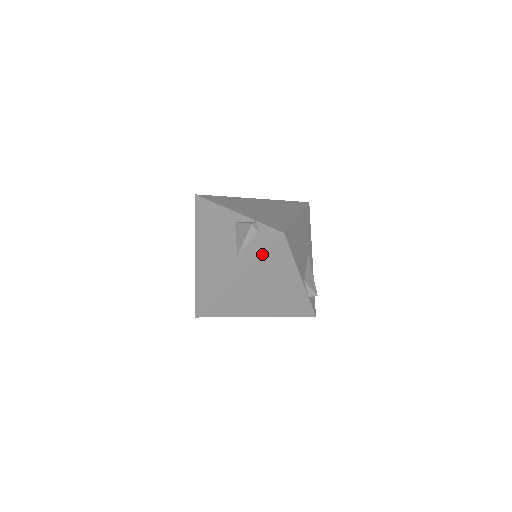
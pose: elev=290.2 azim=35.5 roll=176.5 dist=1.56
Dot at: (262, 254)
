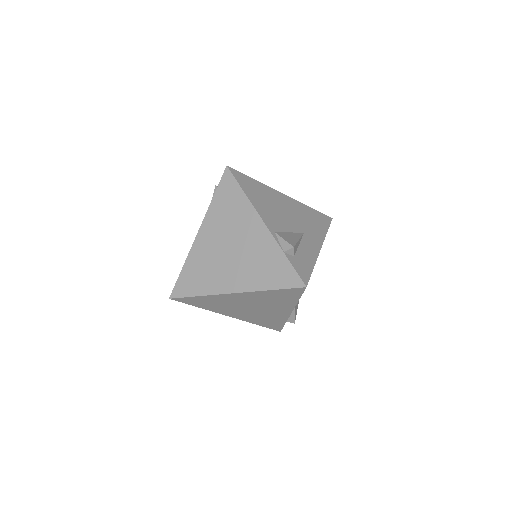
Dot at: (214, 196)
